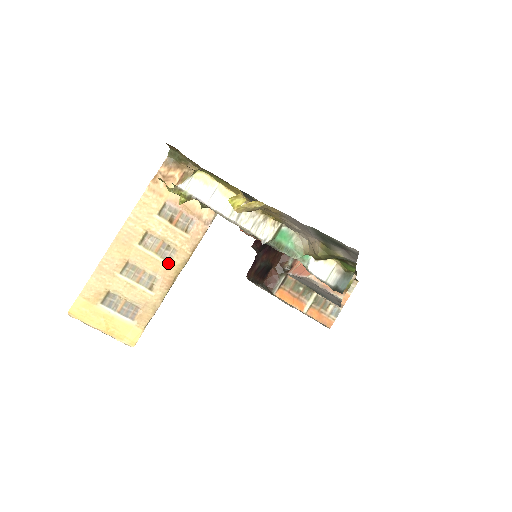
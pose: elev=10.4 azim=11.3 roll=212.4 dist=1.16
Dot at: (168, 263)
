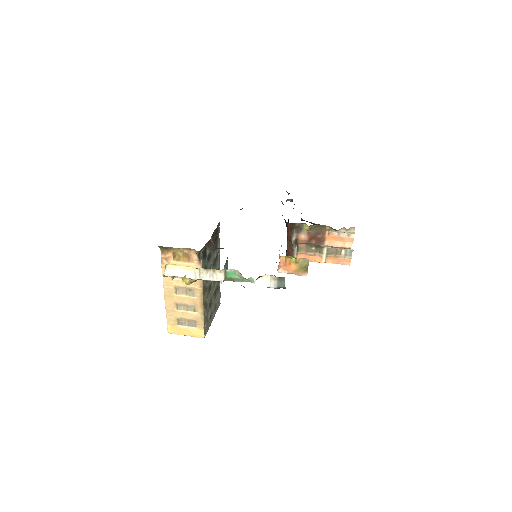
Dot at: (194, 297)
